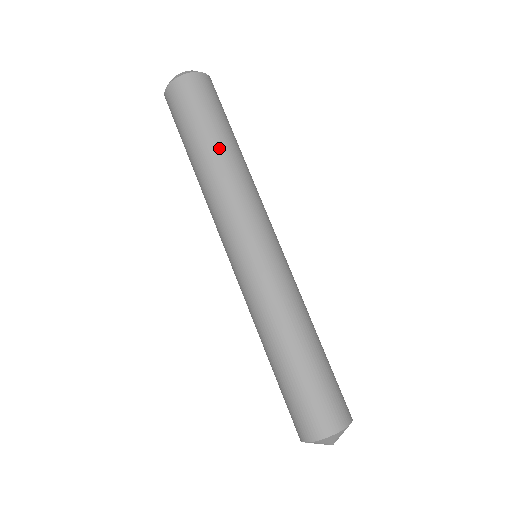
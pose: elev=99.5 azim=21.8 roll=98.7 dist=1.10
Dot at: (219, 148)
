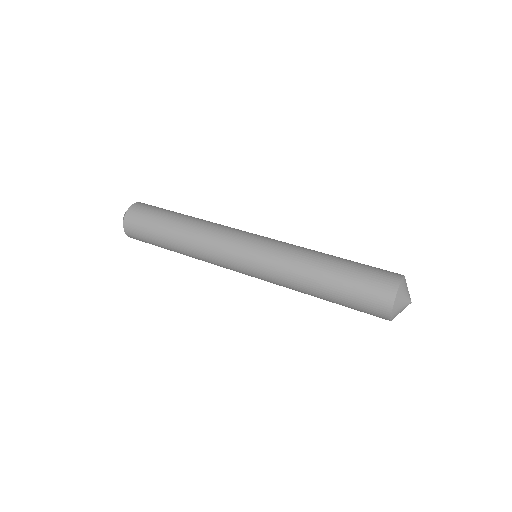
Dot at: (181, 220)
